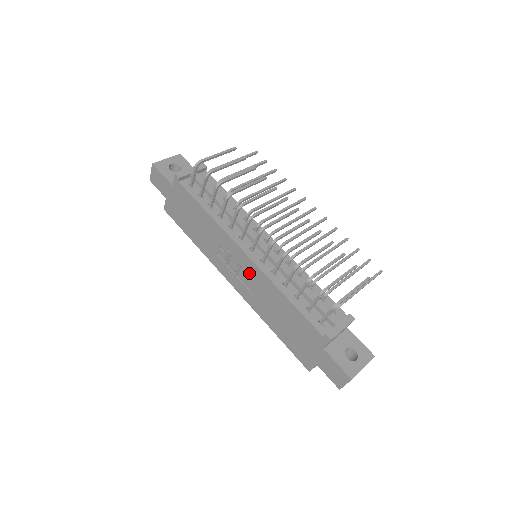
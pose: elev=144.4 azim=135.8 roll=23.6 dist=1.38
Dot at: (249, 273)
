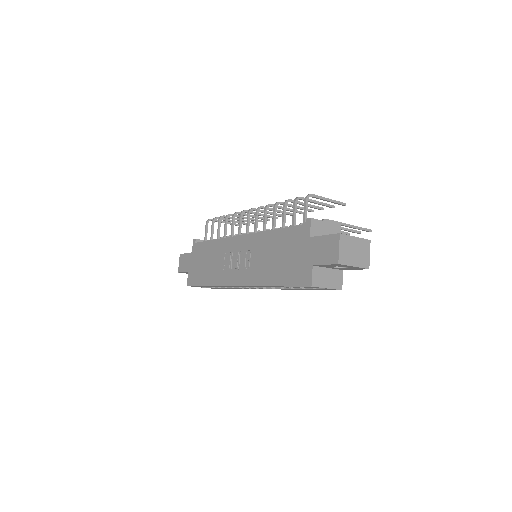
Dot at: (246, 250)
